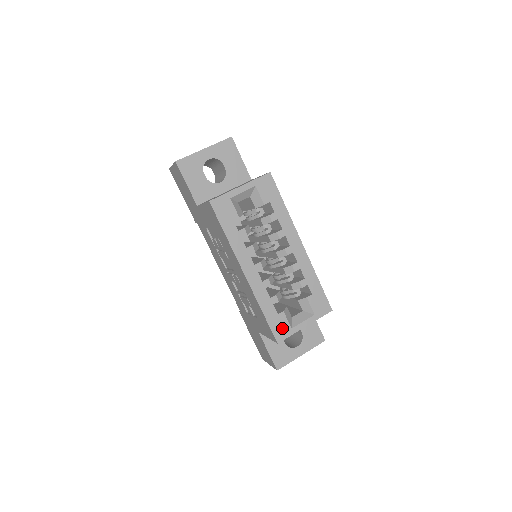
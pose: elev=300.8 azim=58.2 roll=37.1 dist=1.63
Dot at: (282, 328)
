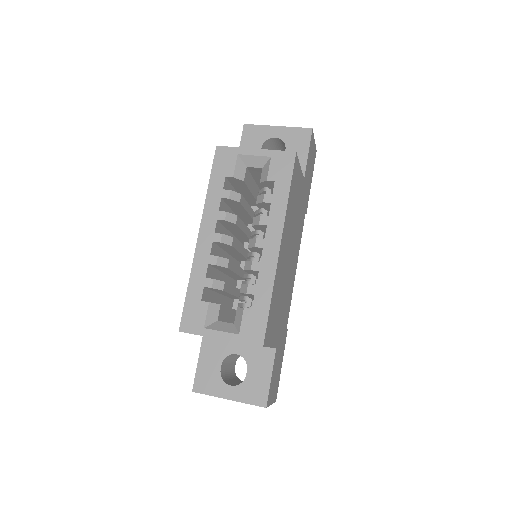
Dot at: (195, 319)
